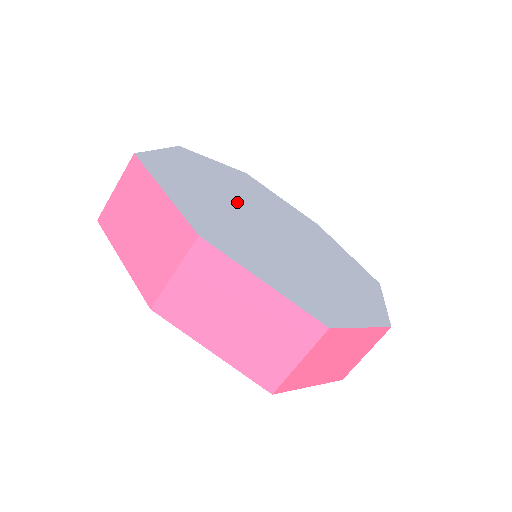
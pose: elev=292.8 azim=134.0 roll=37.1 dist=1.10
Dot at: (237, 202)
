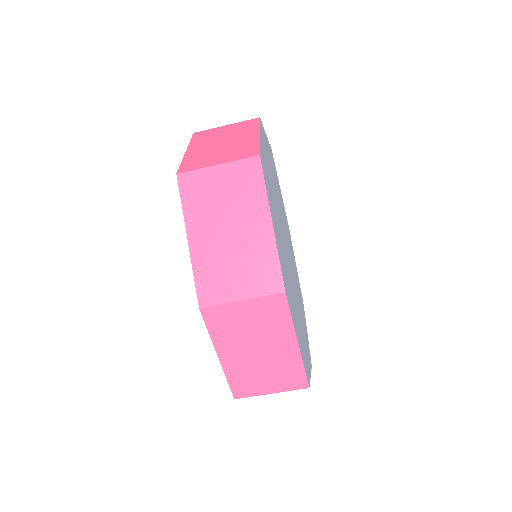
Dot at: (279, 215)
